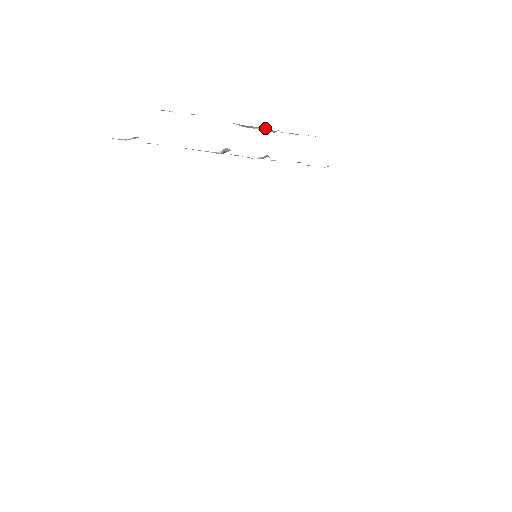
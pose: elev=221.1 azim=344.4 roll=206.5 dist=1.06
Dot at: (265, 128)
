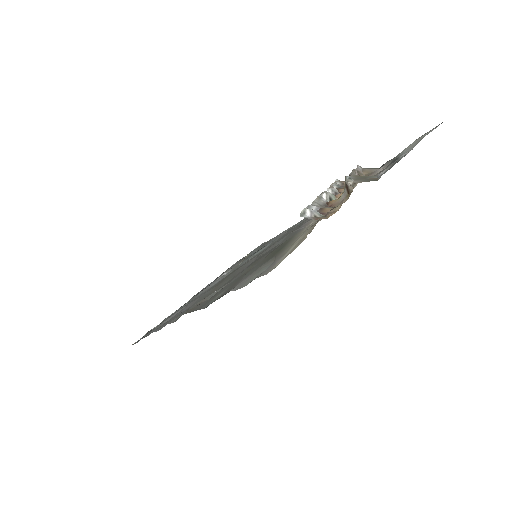
Dot at: (354, 170)
